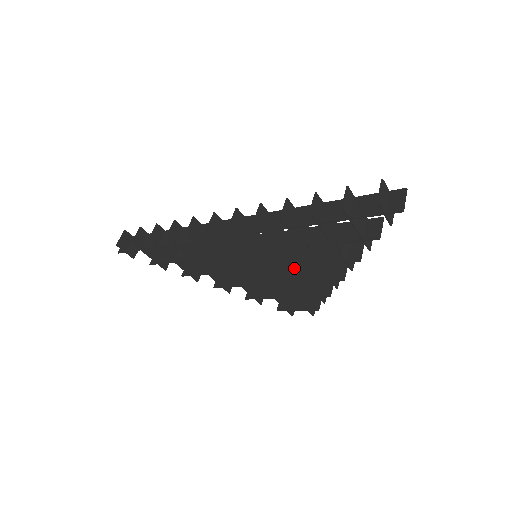
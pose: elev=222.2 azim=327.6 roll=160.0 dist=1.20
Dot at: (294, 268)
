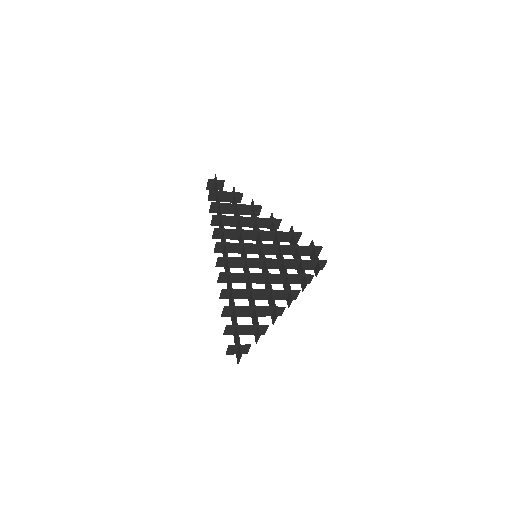
Dot at: occluded
